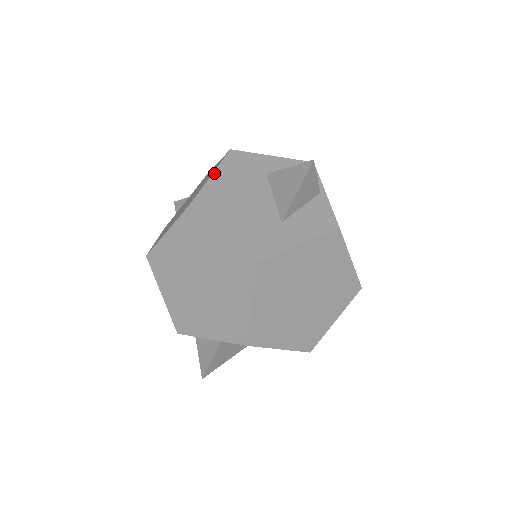
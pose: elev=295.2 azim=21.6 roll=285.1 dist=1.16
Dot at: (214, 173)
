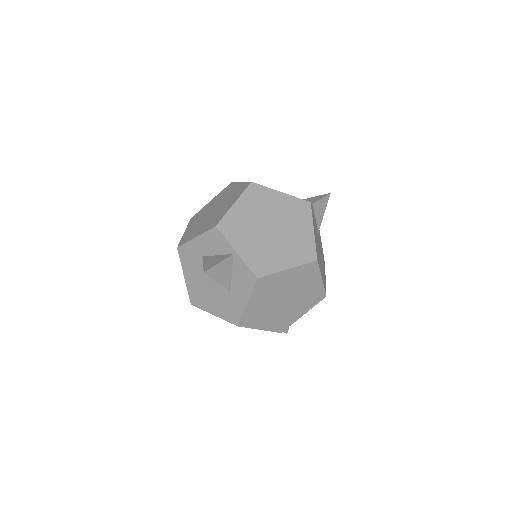
Dot at: (184, 274)
